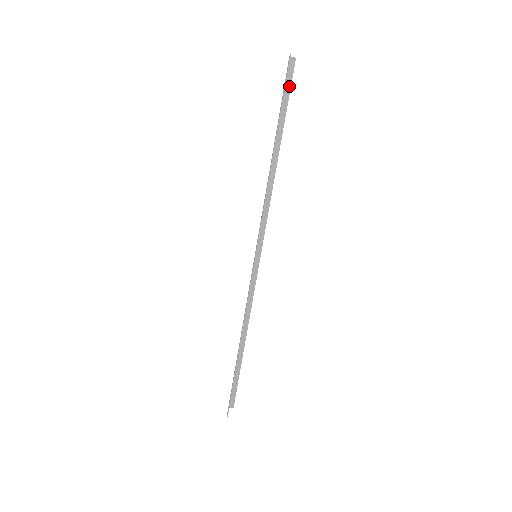
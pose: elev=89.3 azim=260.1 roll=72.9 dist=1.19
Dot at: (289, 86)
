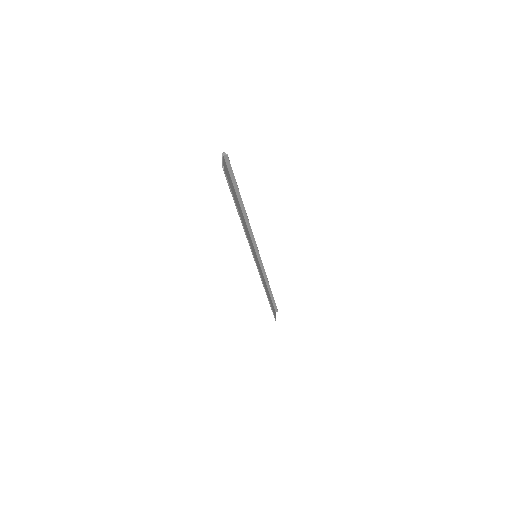
Dot at: (231, 171)
